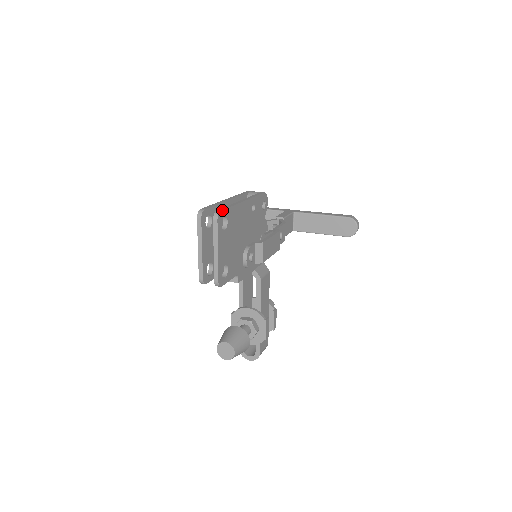
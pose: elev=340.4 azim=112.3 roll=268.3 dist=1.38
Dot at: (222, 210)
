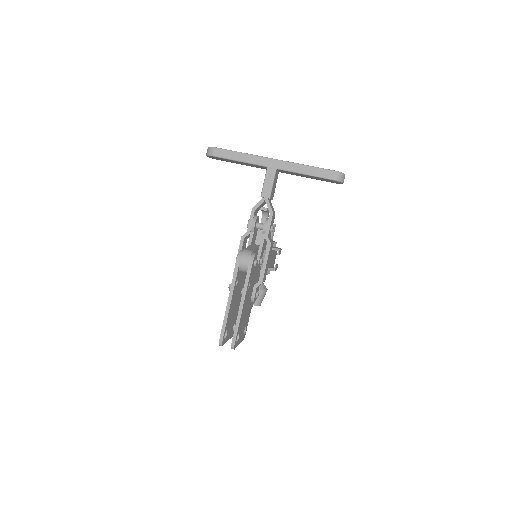
Dot at: (235, 343)
